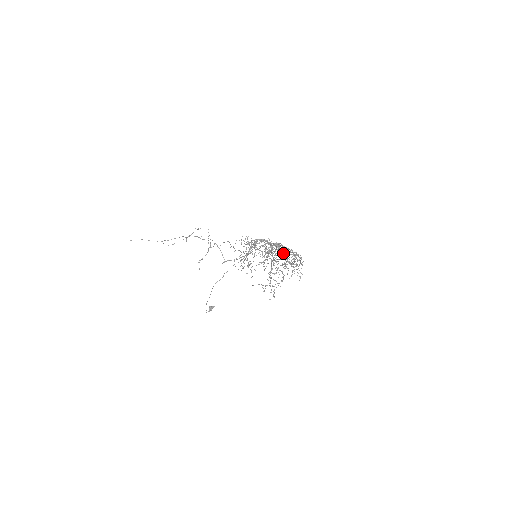
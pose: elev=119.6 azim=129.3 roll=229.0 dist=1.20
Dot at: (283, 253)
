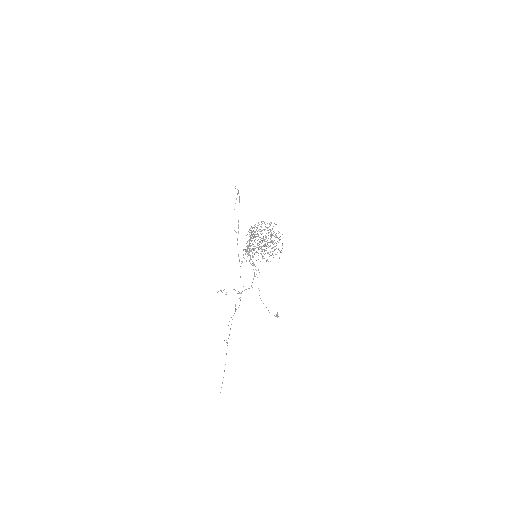
Dot at: occluded
